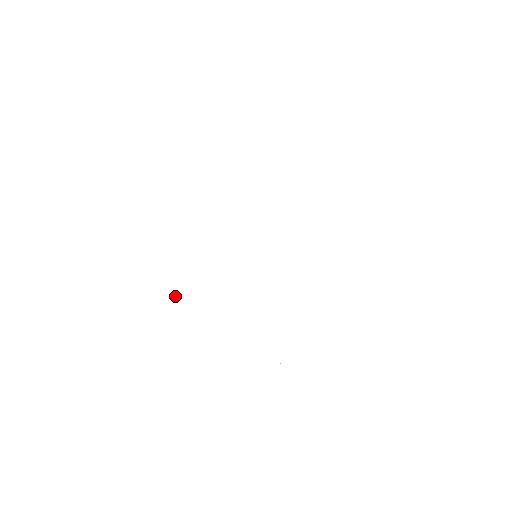
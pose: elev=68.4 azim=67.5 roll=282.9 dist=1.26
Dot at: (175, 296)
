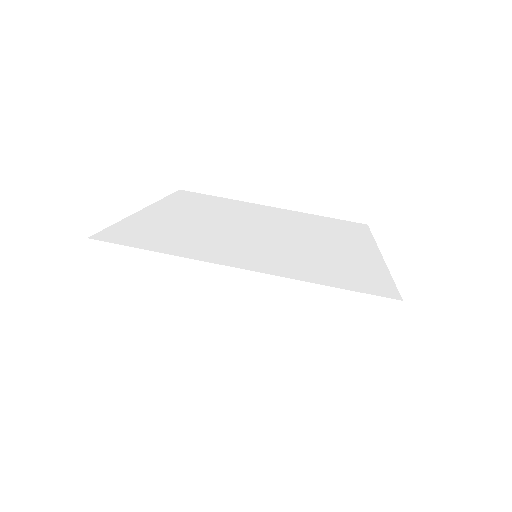
Dot at: (162, 262)
